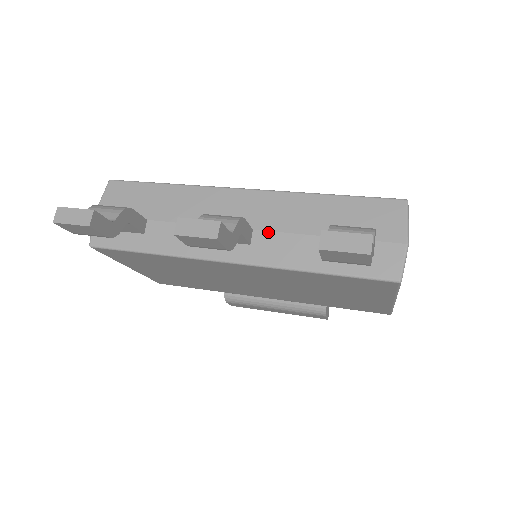
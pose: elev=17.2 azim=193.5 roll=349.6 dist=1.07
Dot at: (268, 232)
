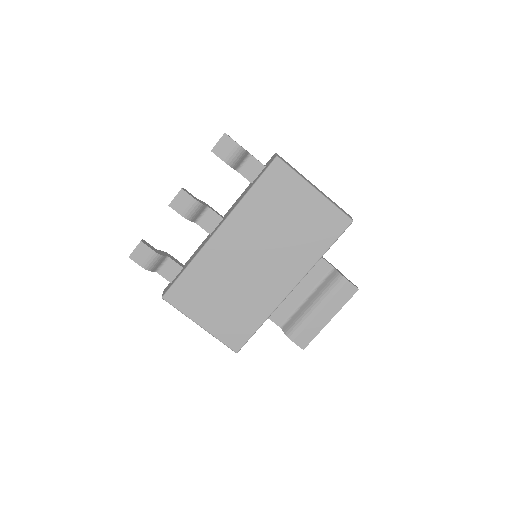
Dot at: (229, 210)
